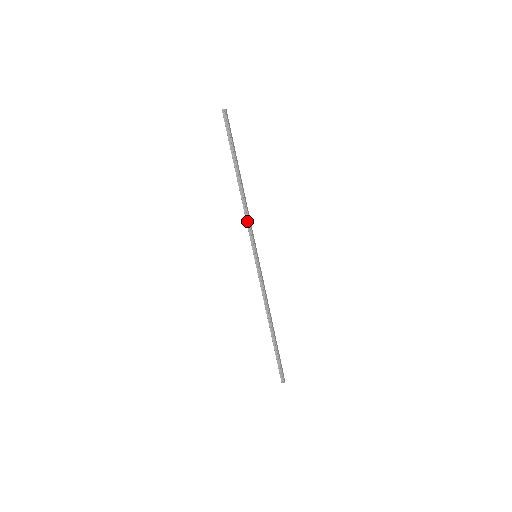
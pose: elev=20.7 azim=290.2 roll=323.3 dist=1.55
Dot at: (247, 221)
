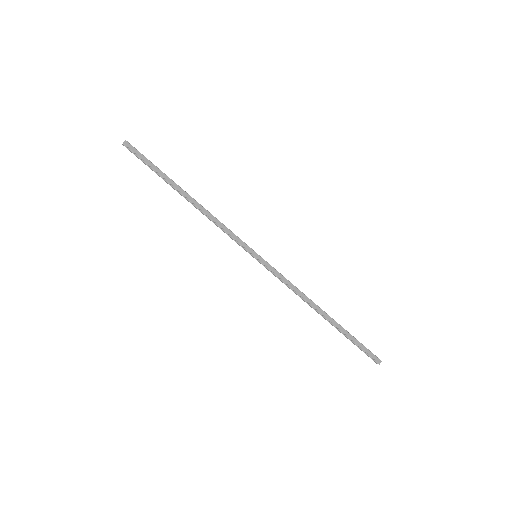
Dot at: (222, 229)
